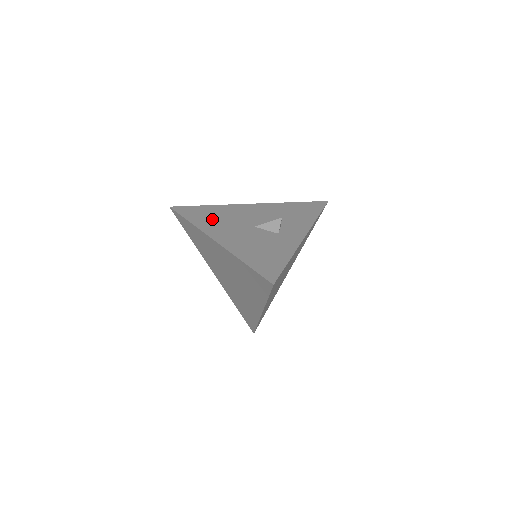
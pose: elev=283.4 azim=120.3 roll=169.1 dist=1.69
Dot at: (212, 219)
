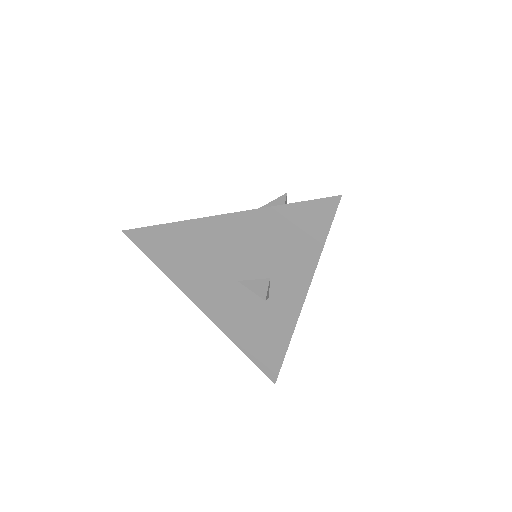
Dot at: (182, 263)
